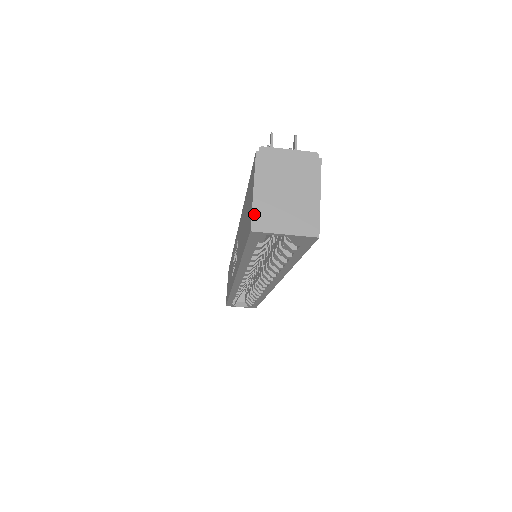
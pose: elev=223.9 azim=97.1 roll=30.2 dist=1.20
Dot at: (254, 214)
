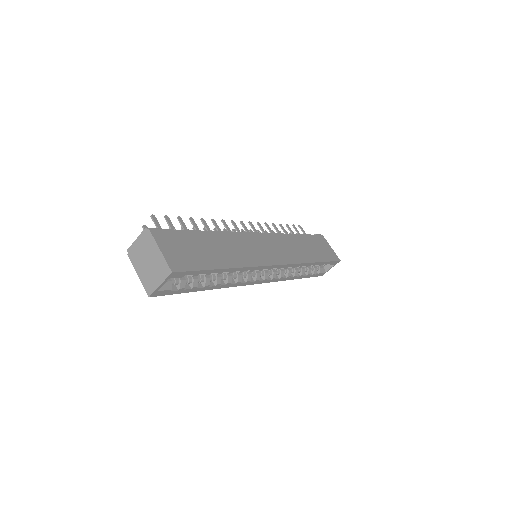
Dot at: (145, 287)
